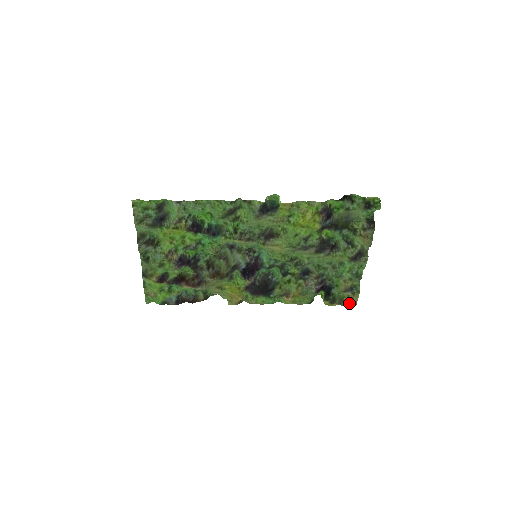
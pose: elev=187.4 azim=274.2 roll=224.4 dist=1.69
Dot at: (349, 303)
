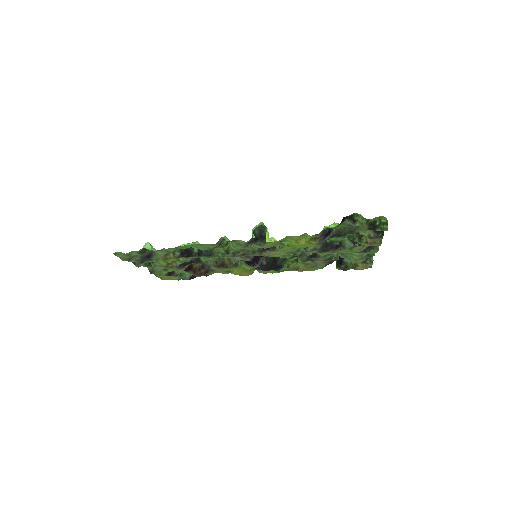
Dot at: (363, 268)
